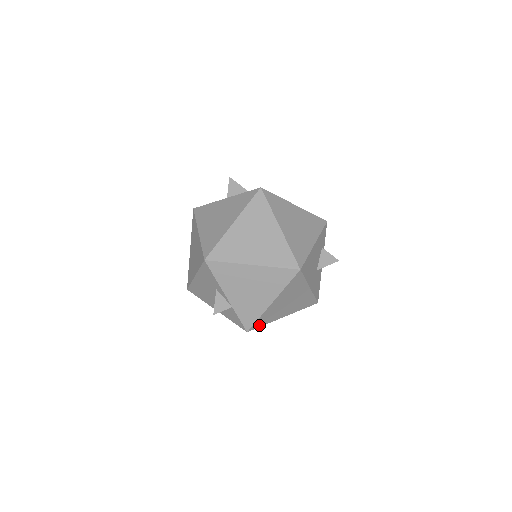
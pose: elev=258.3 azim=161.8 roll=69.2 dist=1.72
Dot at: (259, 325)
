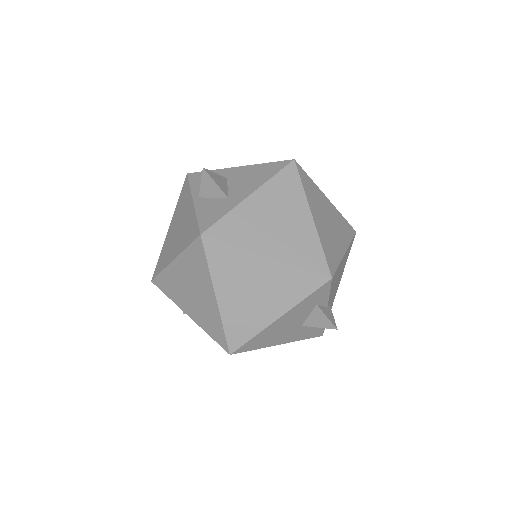
Dot at: occluded
